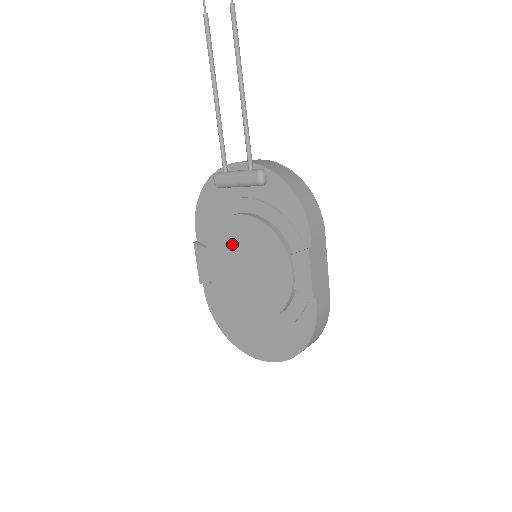
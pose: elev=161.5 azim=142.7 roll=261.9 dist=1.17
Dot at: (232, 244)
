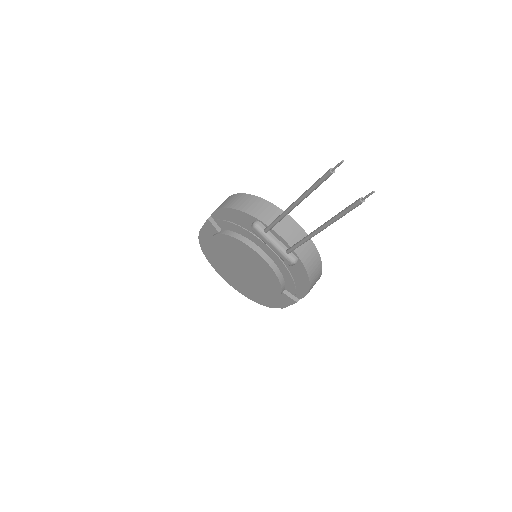
Dot at: (243, 254)
